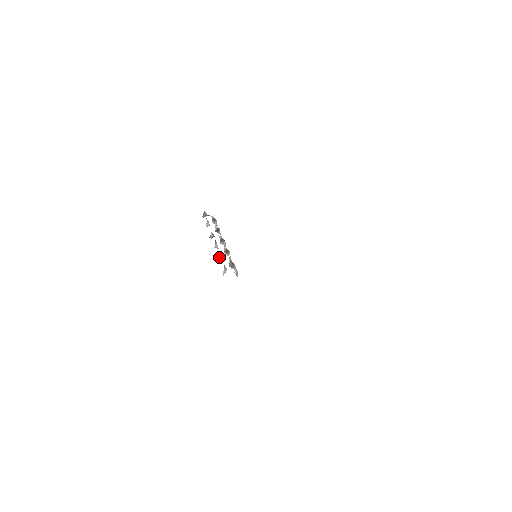
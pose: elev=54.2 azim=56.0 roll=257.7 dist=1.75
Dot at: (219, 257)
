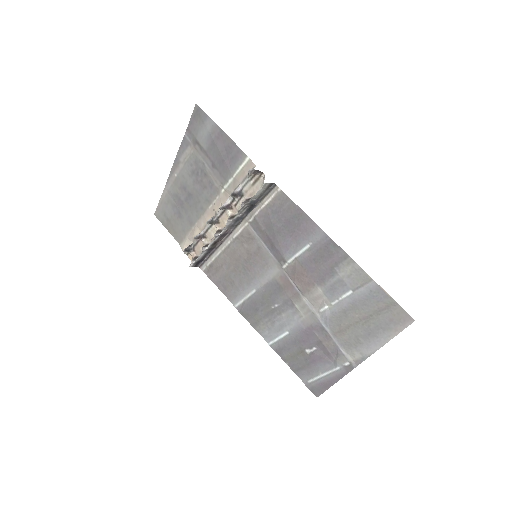
Dot at: (234, 191)
